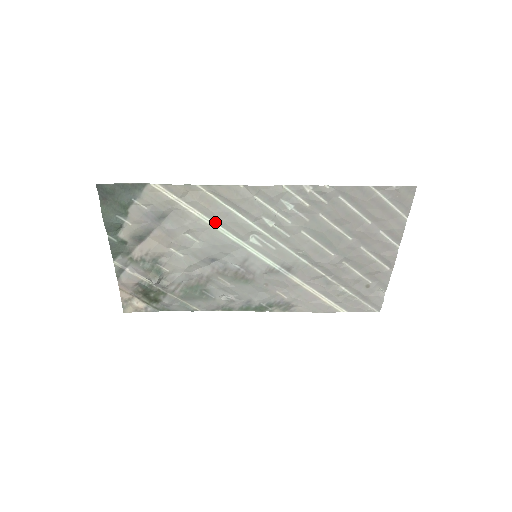
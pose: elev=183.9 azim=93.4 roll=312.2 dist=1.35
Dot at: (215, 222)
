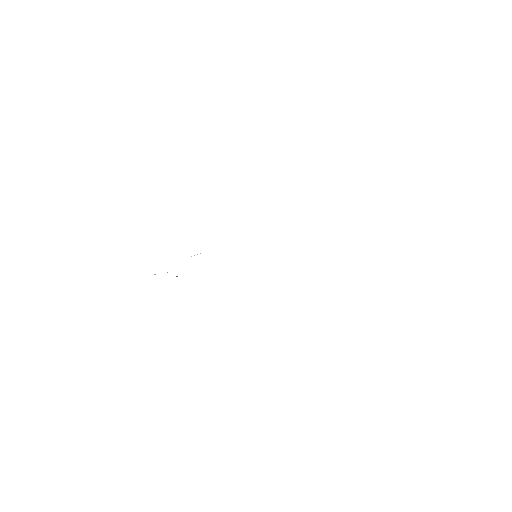
Dot at: occluded
